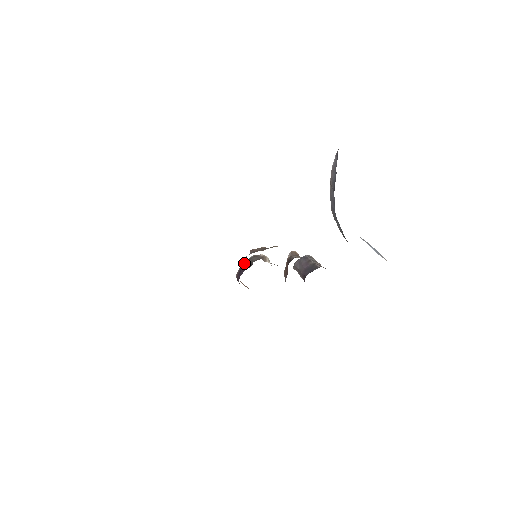
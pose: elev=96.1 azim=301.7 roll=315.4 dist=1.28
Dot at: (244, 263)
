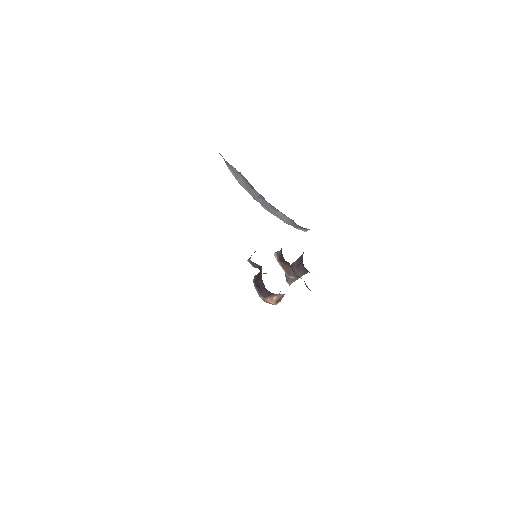
Dot at: (254, 280)
